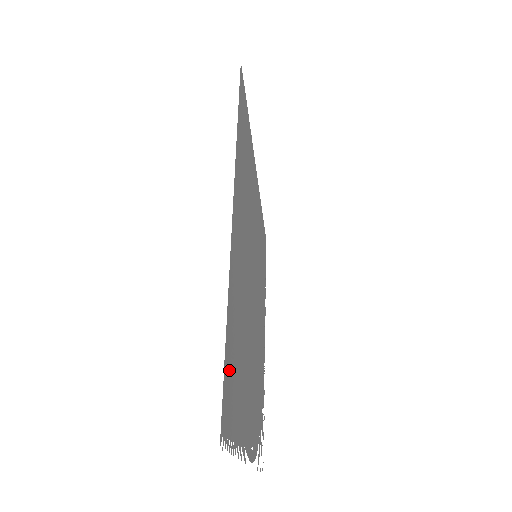
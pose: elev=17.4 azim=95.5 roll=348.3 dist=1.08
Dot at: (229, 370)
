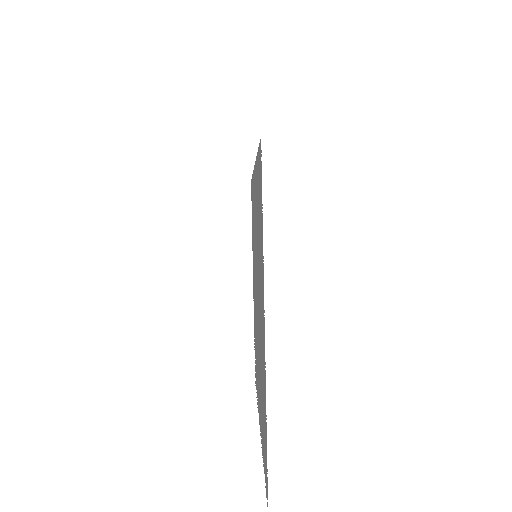
Dot at: (265, 446)
